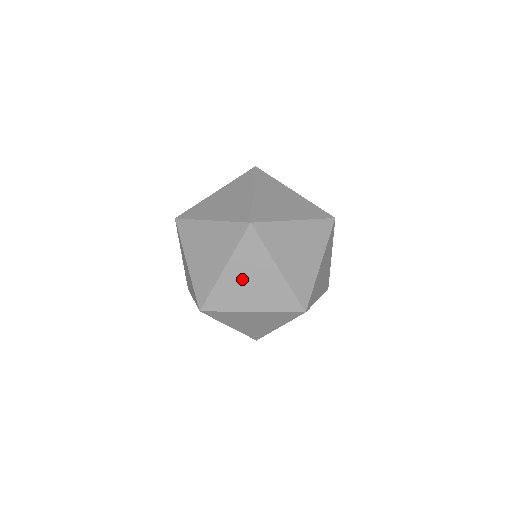
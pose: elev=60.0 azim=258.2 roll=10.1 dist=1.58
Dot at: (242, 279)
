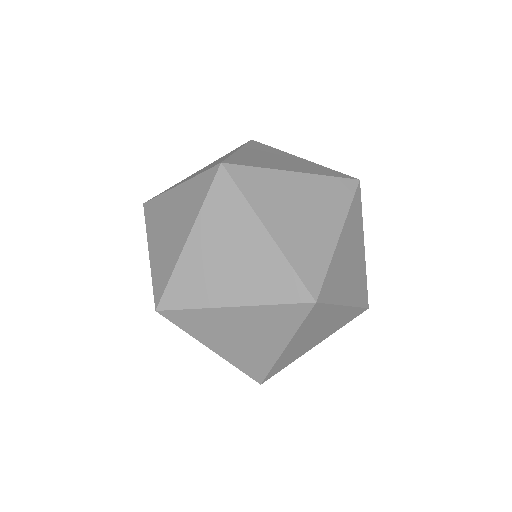
Dot at: (299, 198)
